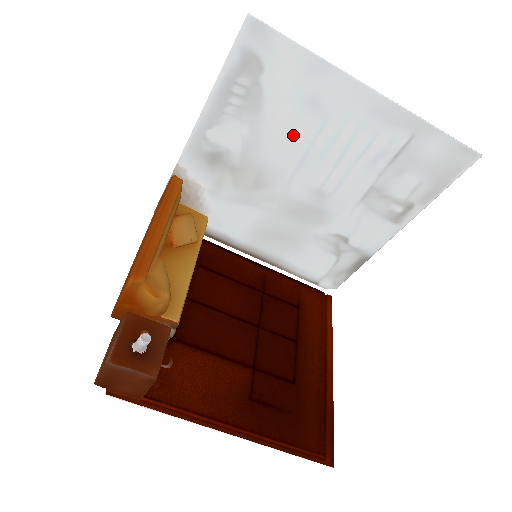
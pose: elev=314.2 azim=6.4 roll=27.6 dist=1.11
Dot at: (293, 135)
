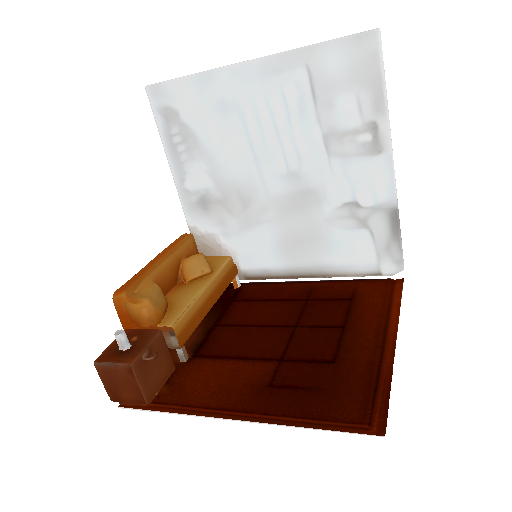
Dot at: (232, 142)
